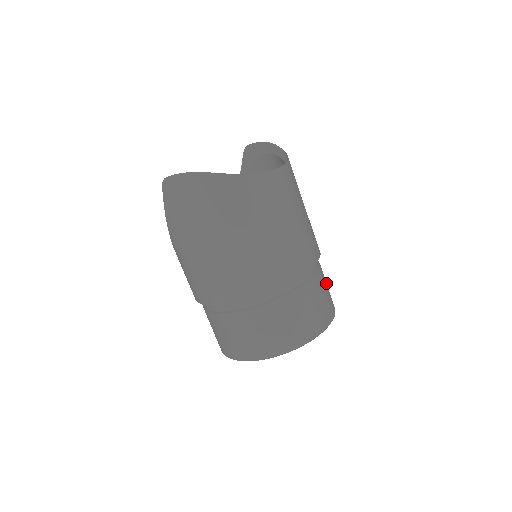
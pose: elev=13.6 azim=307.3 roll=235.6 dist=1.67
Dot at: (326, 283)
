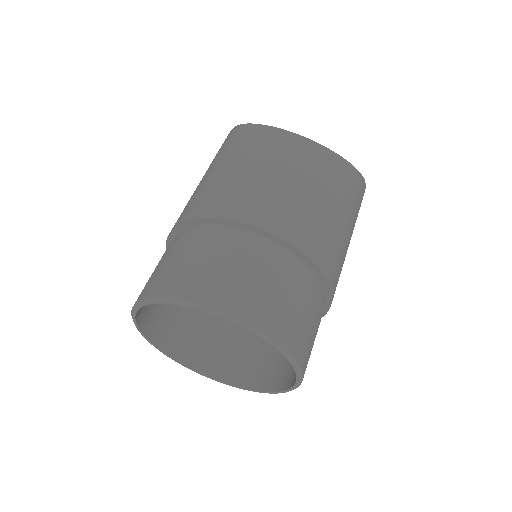
Dot at: (286, 296)
